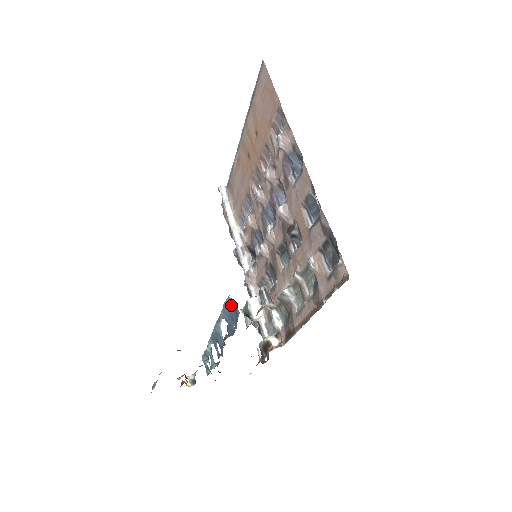
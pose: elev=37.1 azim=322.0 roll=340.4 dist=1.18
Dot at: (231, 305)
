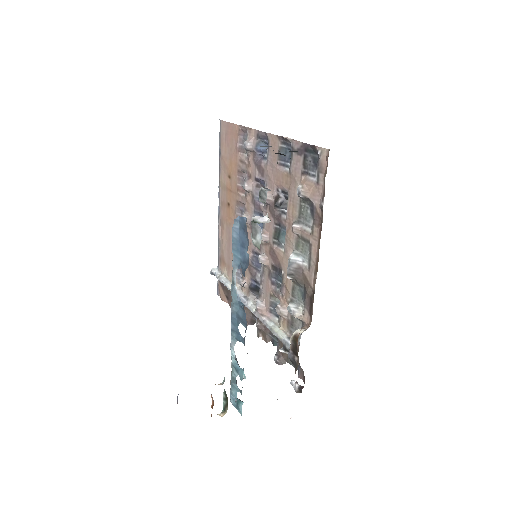
Dot at: (238, 229)
